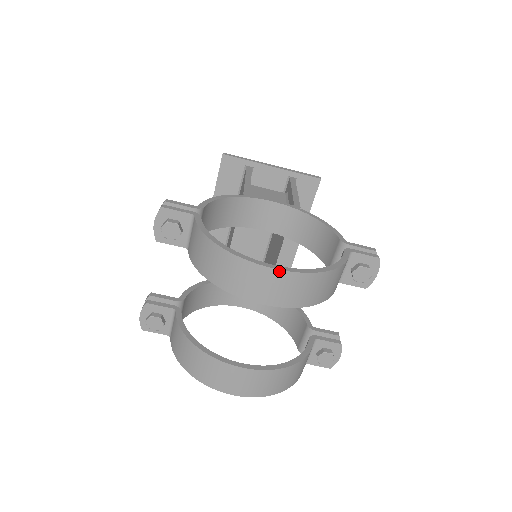
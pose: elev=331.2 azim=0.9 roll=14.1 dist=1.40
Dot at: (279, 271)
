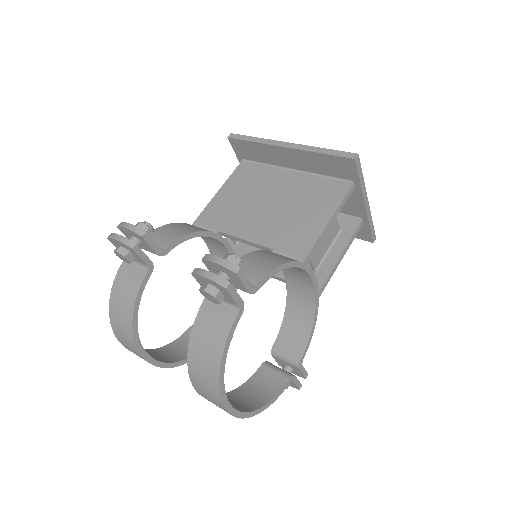
Dot at: (231, 414)
